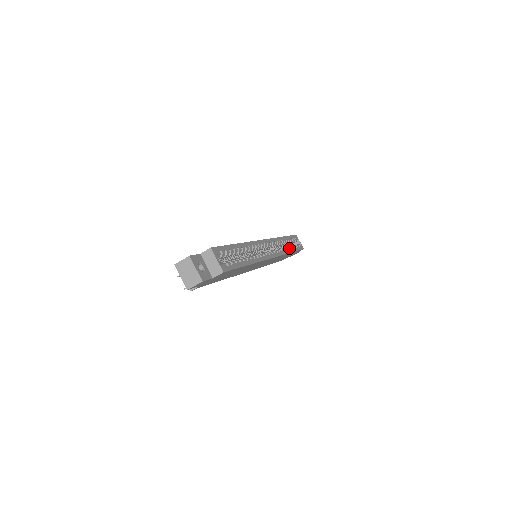
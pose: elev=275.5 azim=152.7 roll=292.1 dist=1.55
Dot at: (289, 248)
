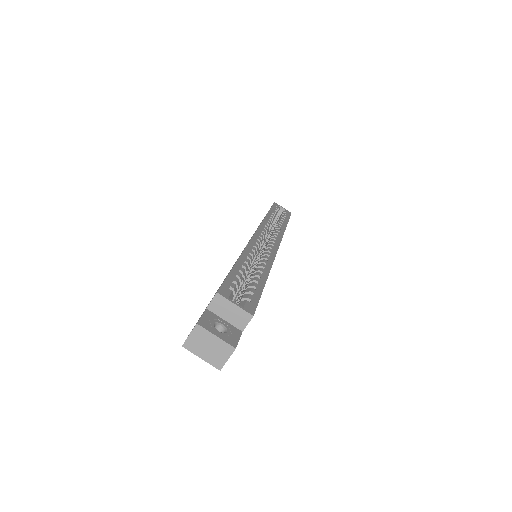
Dot at: (281, 223)
